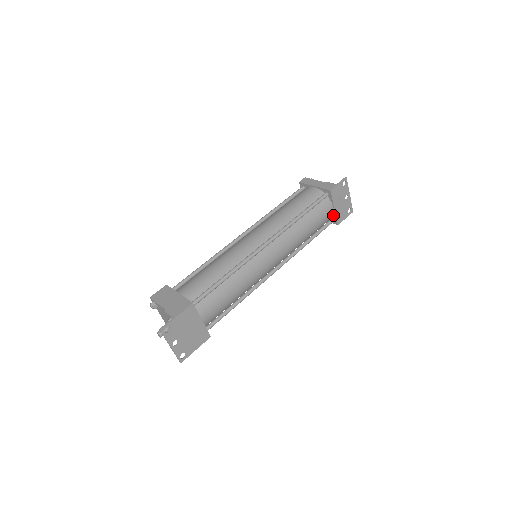
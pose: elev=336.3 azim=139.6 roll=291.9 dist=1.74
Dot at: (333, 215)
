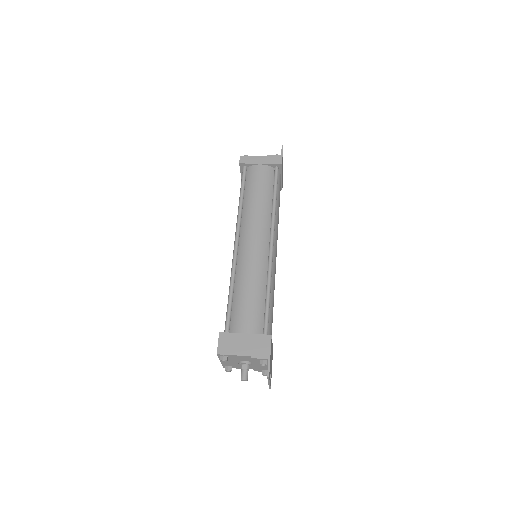
Dot at: occluded
